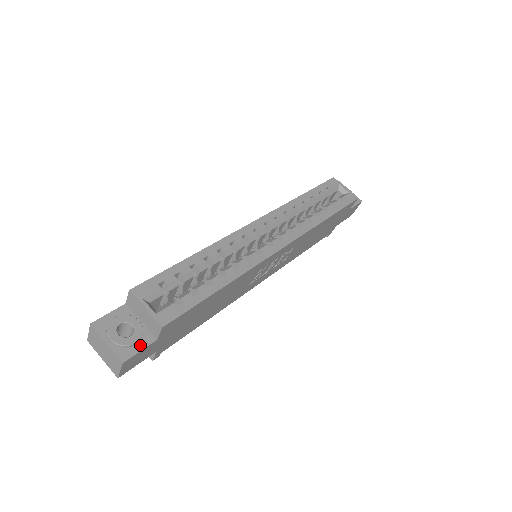
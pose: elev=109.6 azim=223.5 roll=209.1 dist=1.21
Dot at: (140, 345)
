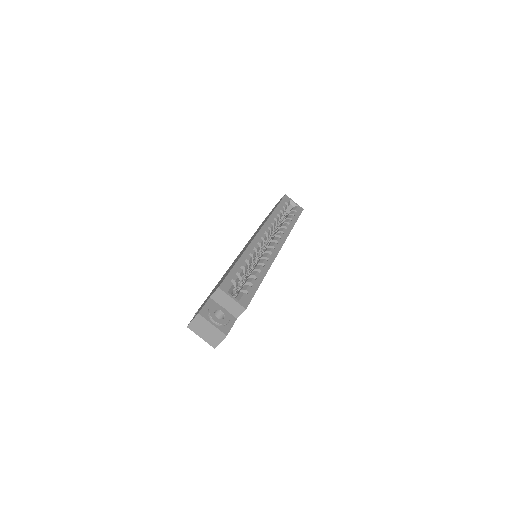
Dot at: (230, 323)
